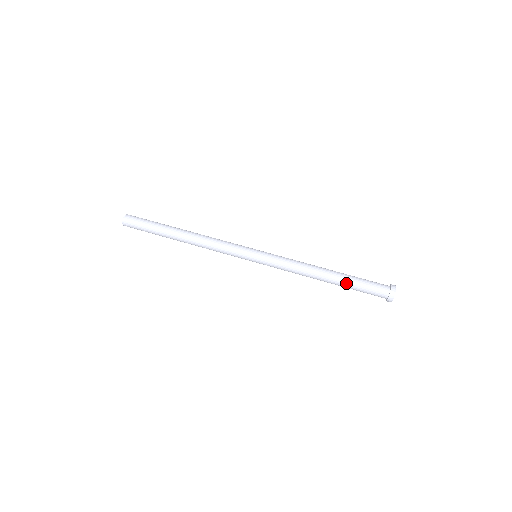
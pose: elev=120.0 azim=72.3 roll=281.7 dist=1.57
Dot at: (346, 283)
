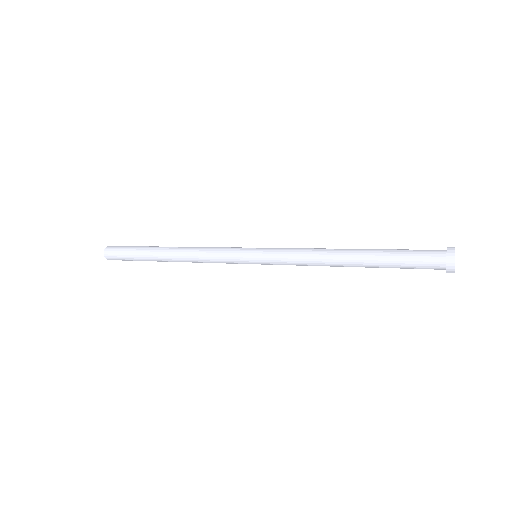
Dot at: (379, 254)
